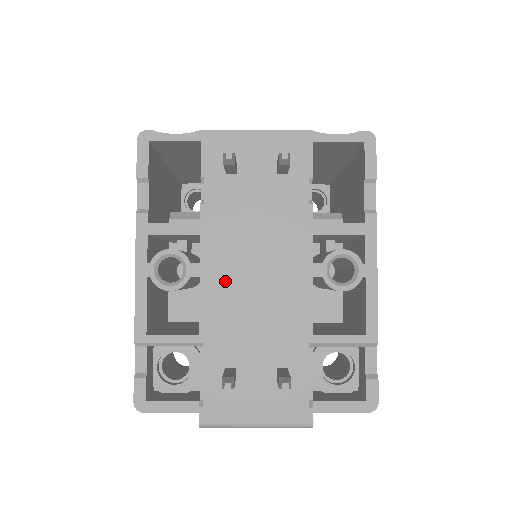
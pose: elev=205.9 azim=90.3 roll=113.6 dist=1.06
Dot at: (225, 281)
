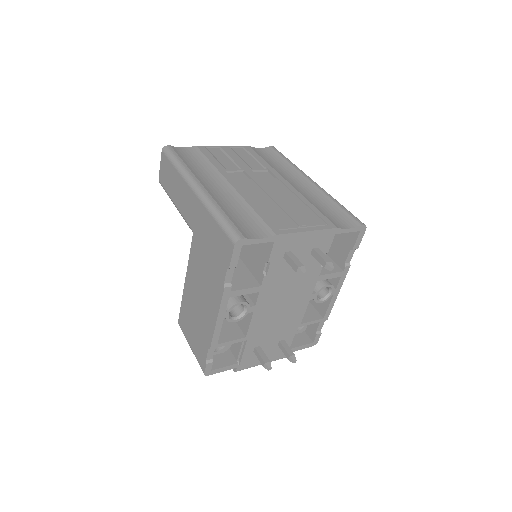
Dot at: (266, 311)
